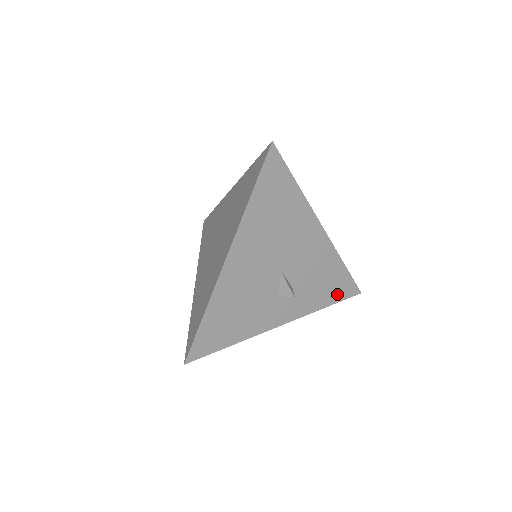
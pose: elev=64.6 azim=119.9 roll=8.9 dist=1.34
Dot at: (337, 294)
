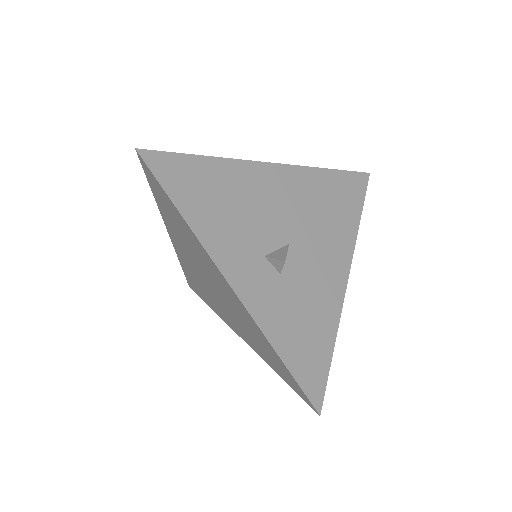
Dot at: (301, 365)
